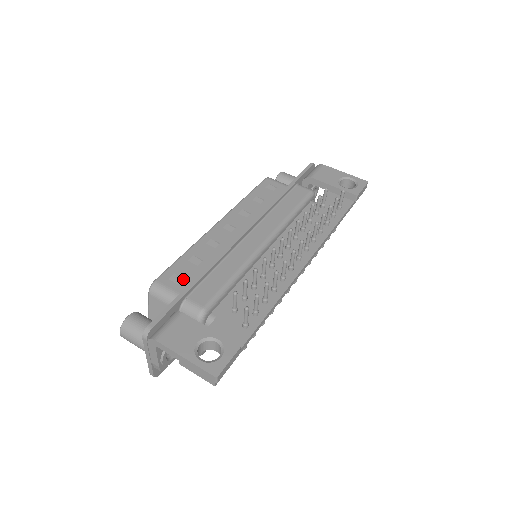
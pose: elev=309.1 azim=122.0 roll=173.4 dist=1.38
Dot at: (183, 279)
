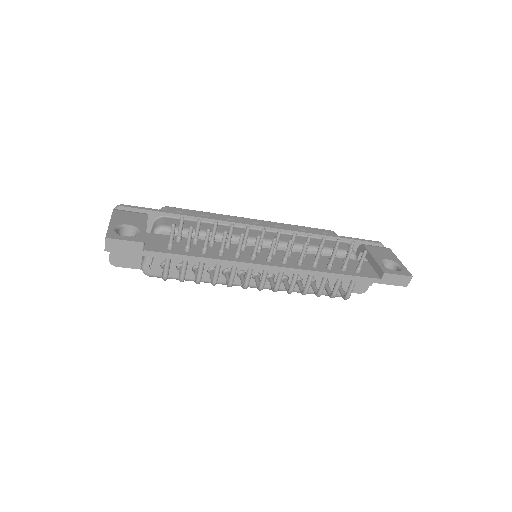
Dot at: occluded
